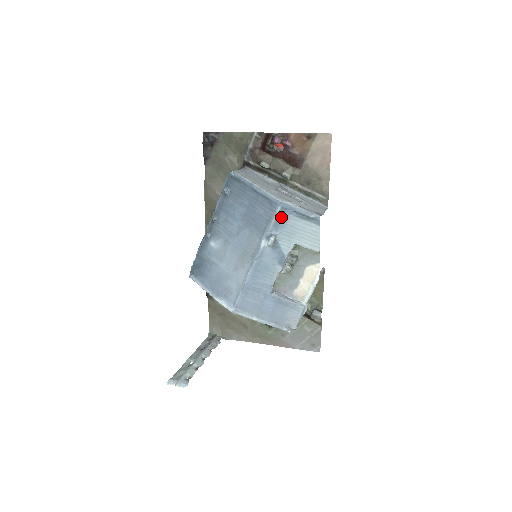
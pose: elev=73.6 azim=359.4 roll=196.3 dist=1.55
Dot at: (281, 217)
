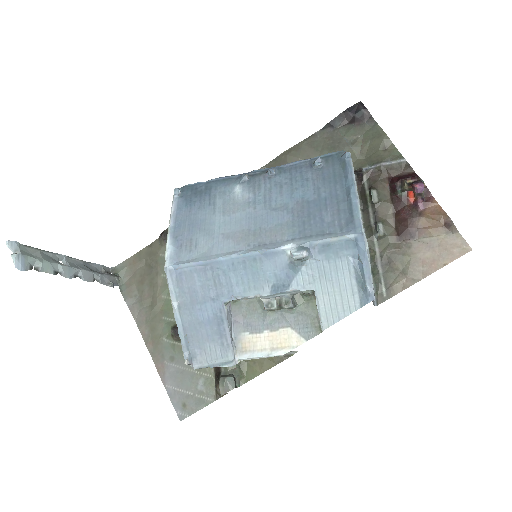
Dot at: (341, 247)
